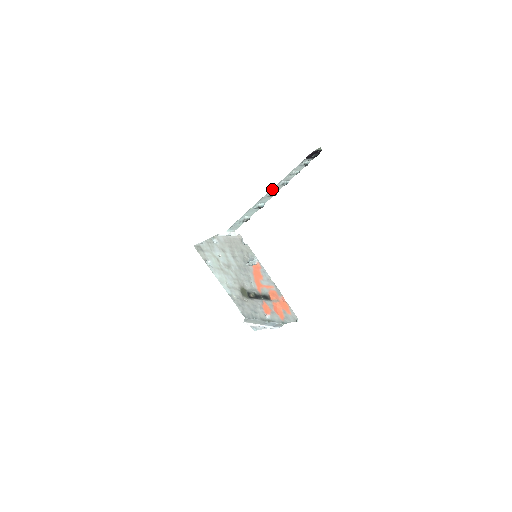
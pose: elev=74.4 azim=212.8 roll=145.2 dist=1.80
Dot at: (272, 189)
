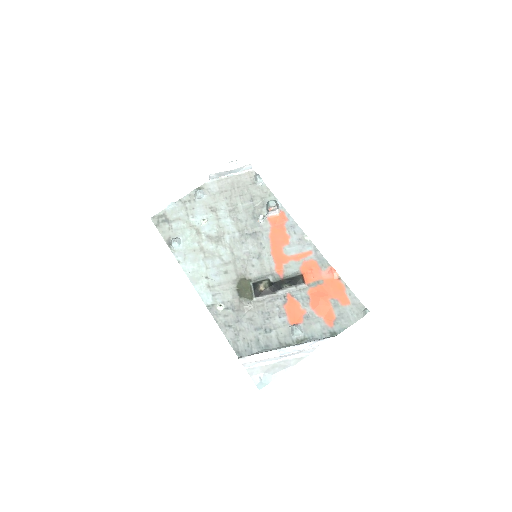
Dot at: occluded
